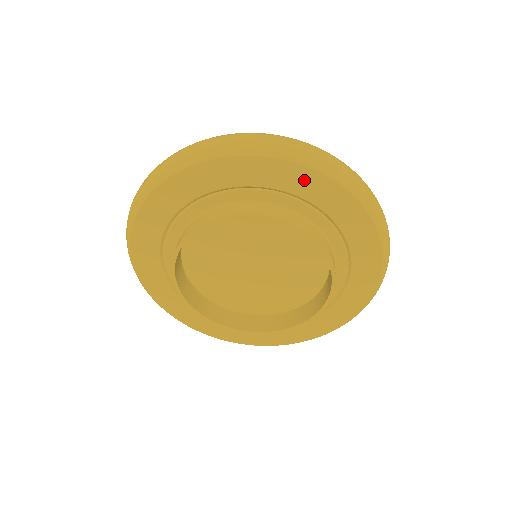
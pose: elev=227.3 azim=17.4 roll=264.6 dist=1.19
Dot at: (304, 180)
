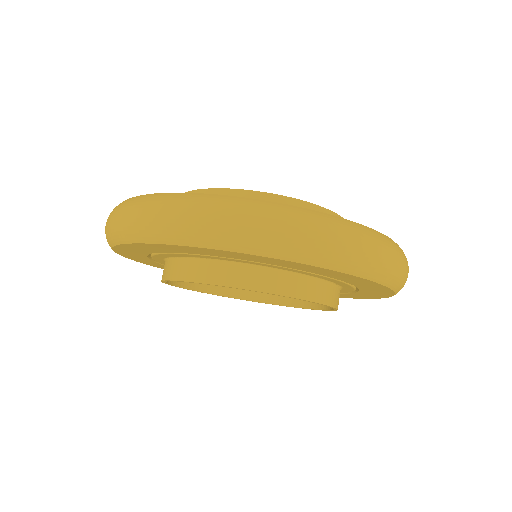
Dot at: (229, 254)
